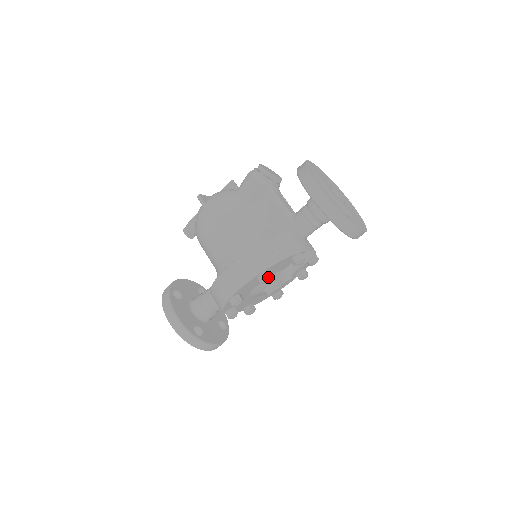
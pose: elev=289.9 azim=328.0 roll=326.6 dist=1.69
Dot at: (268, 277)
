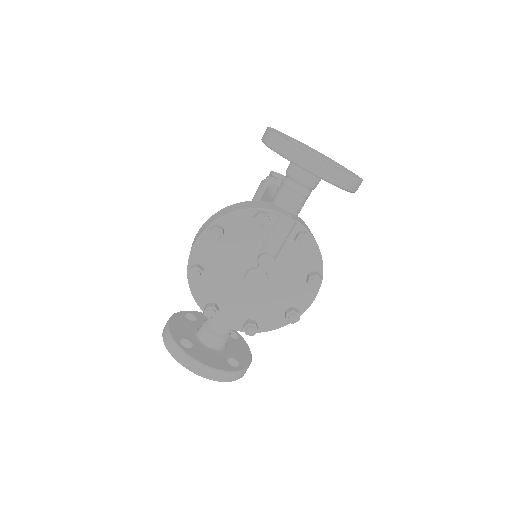
Dot at: (214, 228)
